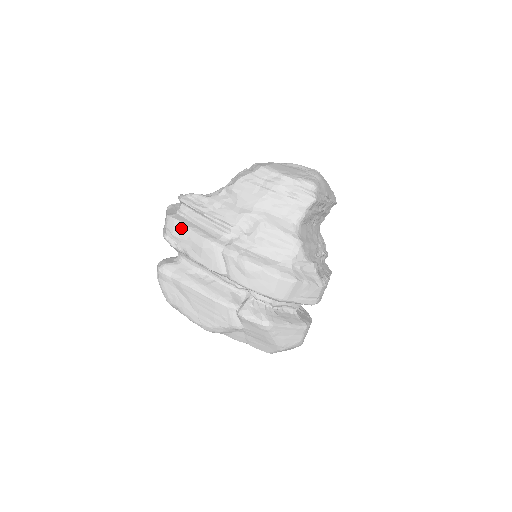
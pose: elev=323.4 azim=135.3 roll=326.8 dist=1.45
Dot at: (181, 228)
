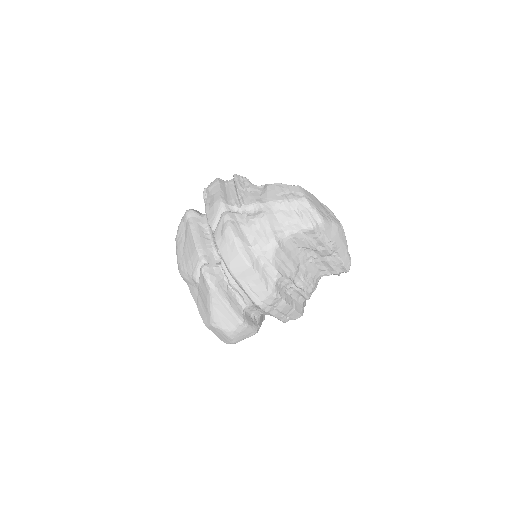
Dot at: (216, 187)
